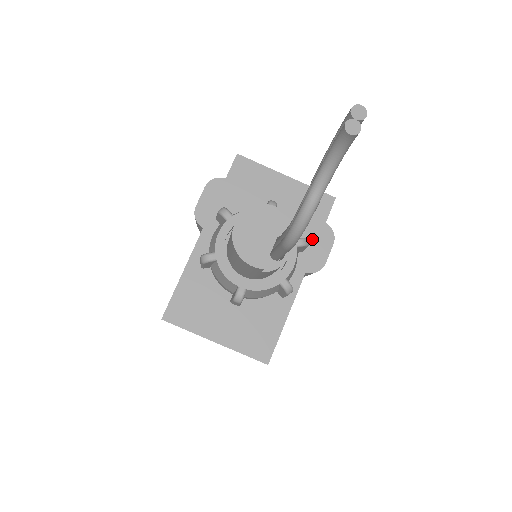
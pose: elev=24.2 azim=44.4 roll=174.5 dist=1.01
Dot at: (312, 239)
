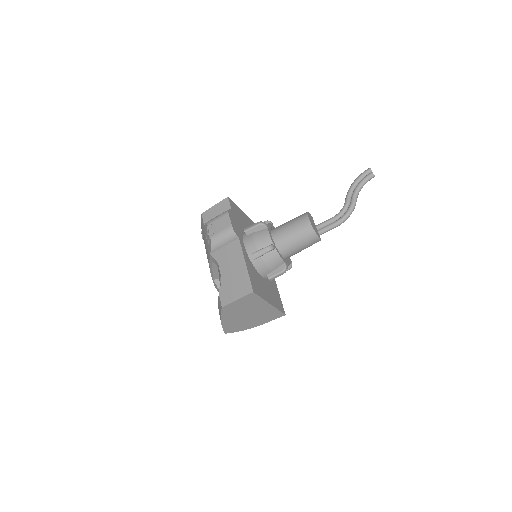
Dot at: occluded
